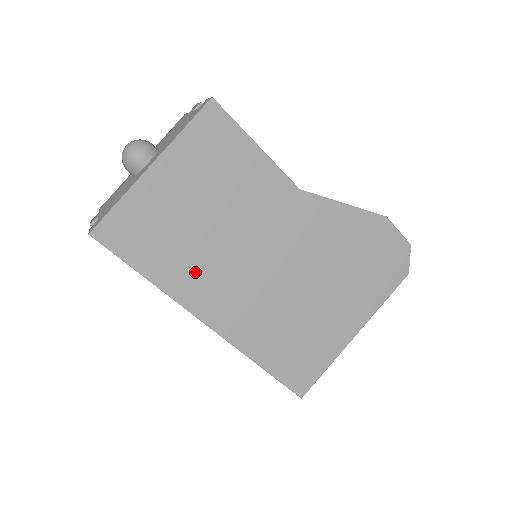
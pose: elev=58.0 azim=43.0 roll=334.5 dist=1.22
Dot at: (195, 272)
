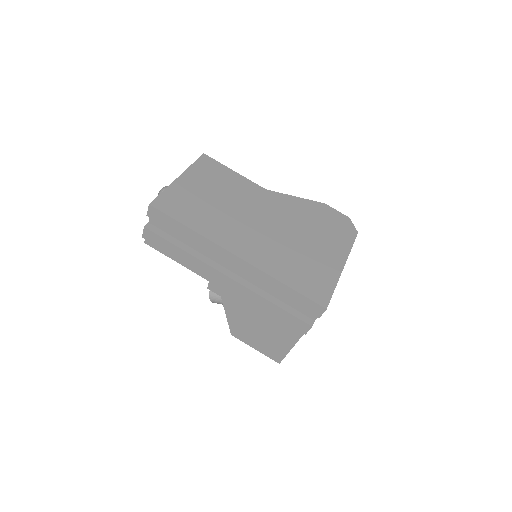
Dot at: (218, 225)
